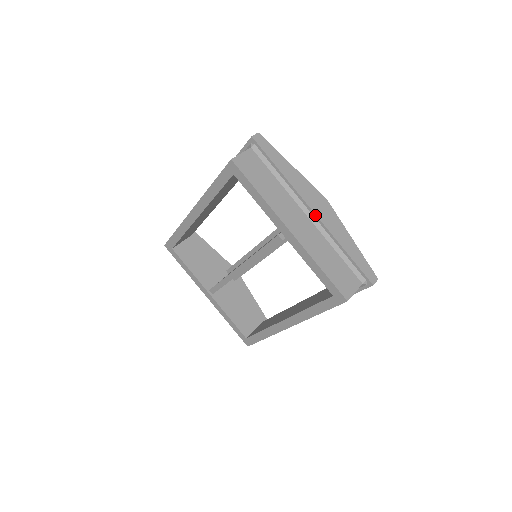
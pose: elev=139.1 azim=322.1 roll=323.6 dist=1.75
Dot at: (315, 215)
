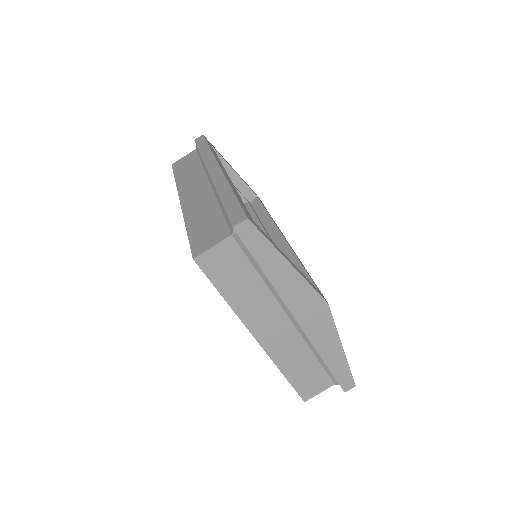
Dot at: (299, 326)
